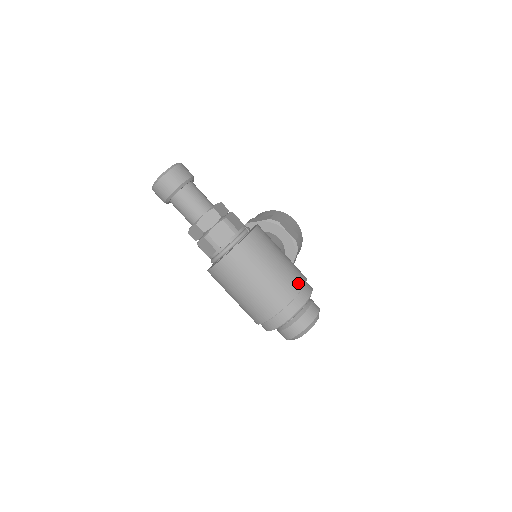
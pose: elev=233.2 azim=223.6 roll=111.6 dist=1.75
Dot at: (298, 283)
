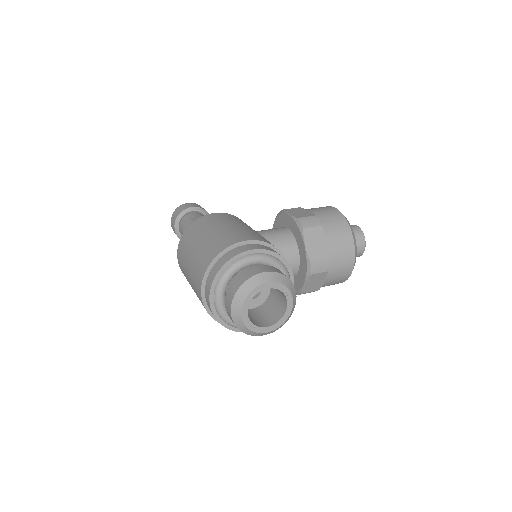
Dot at: (227, 243)
